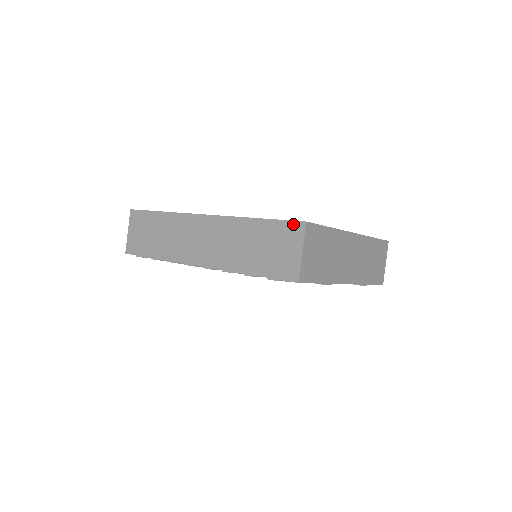
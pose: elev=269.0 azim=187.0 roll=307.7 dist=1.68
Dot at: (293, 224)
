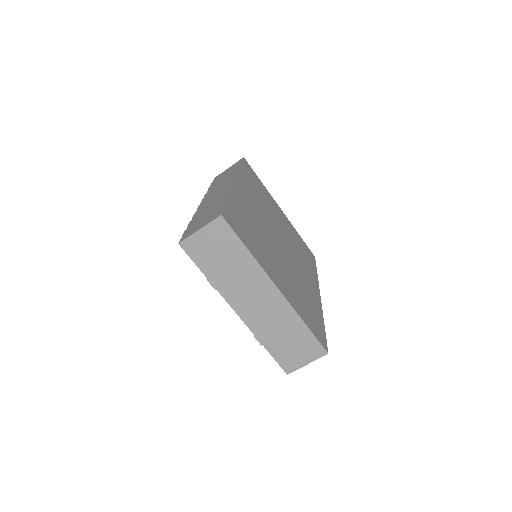
Dot at: (220, 212)
